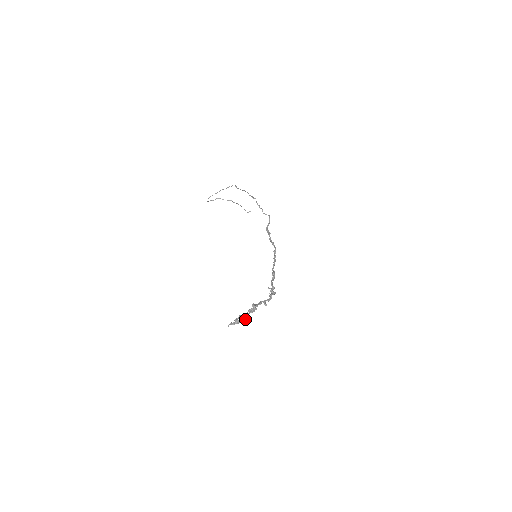
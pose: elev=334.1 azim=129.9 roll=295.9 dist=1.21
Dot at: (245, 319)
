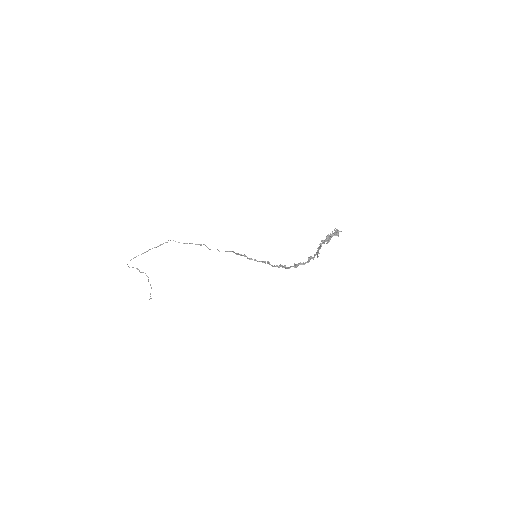
Dot at: (338, 233)
